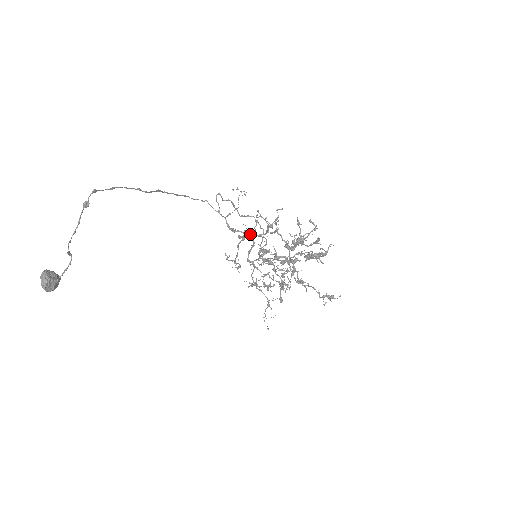
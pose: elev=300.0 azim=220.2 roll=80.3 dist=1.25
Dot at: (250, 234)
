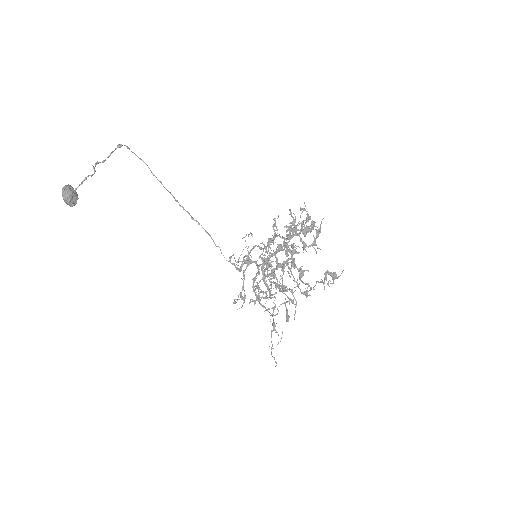
Dot at: (255, 261)
